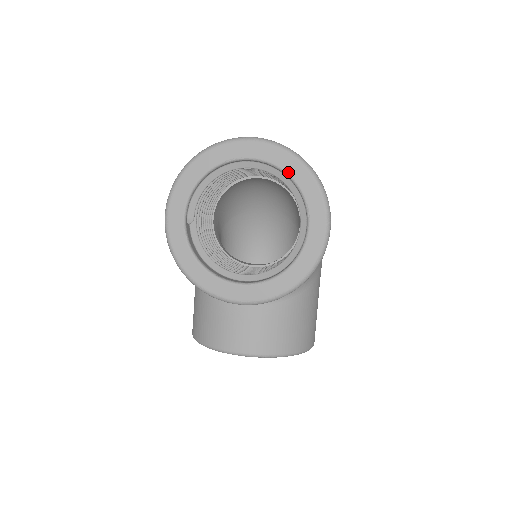
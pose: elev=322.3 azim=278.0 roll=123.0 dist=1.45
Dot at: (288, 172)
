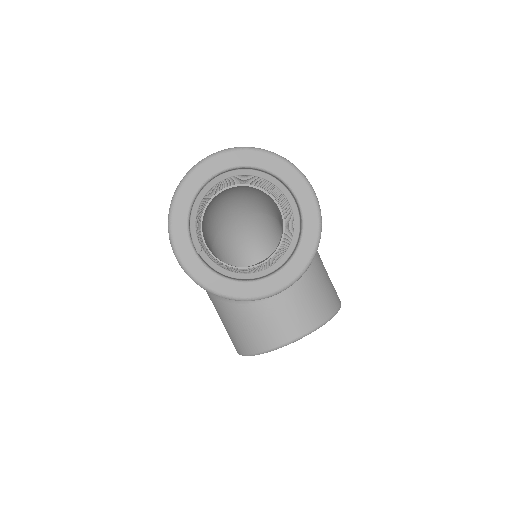
Dot at: (257, 166)
